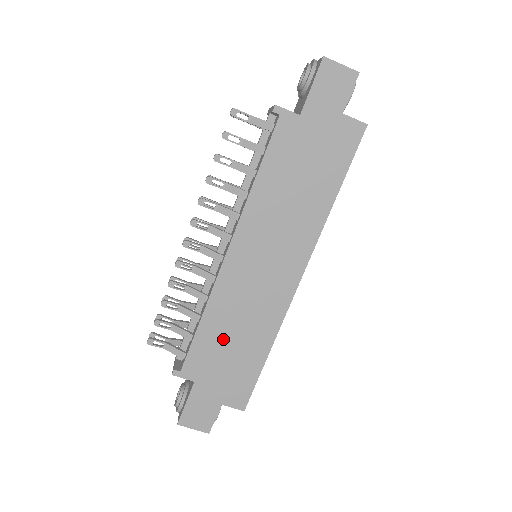
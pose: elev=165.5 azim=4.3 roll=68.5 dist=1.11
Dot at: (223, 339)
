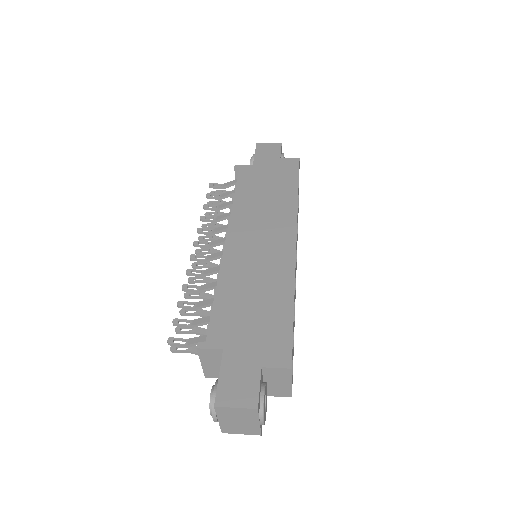
Dot at: (242, 301)
